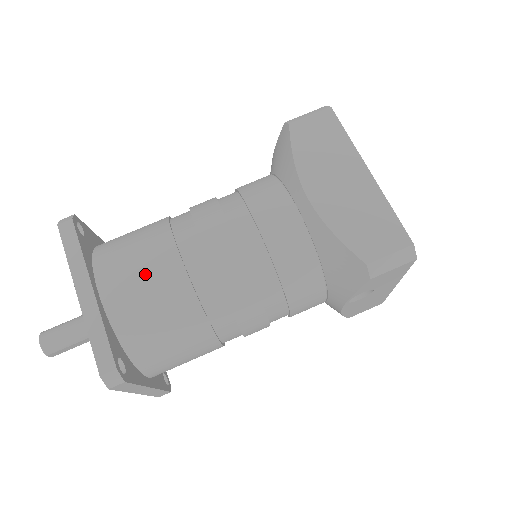
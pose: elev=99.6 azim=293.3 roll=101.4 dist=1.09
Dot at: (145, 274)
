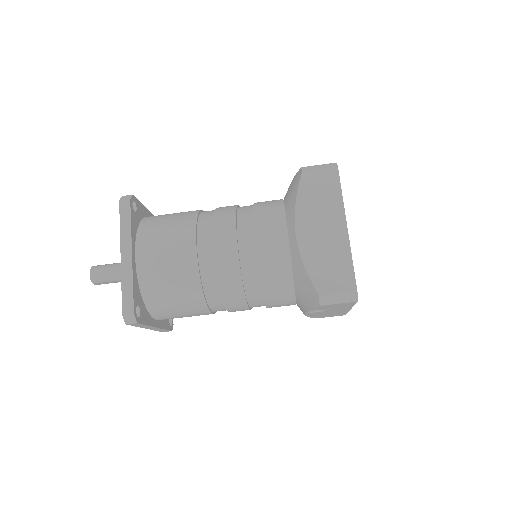
Dot at: (169, 254)
